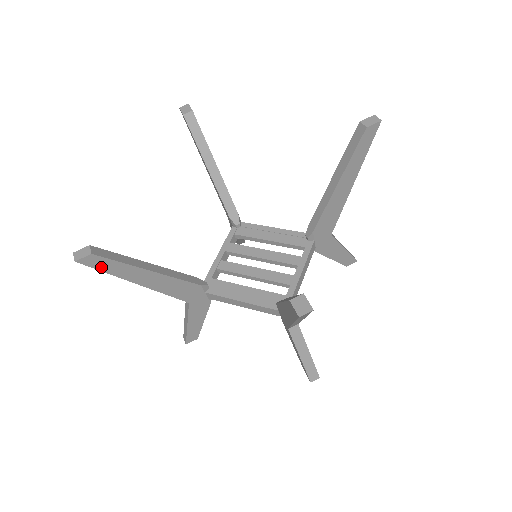
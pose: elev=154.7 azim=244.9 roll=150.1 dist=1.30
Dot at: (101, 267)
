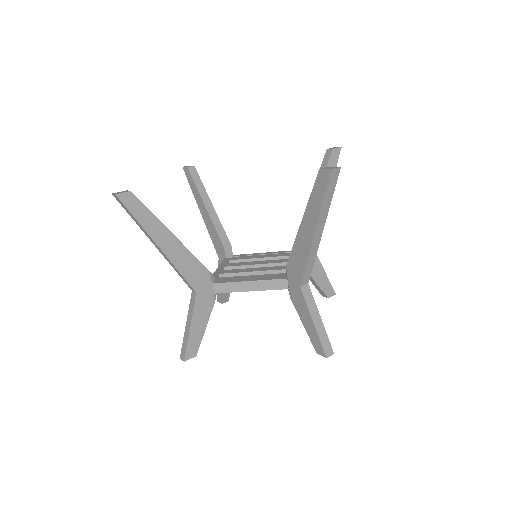
Dot at: (134, 211)
